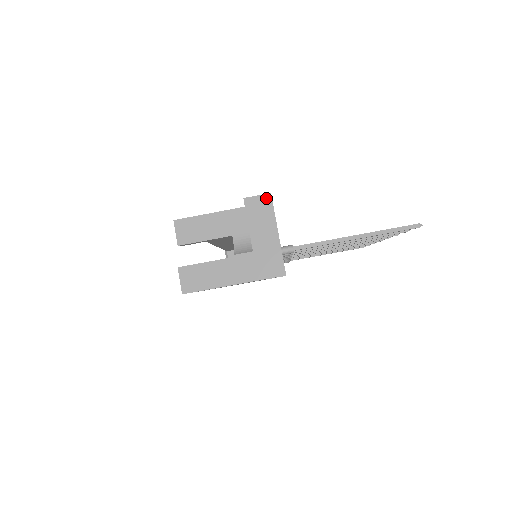
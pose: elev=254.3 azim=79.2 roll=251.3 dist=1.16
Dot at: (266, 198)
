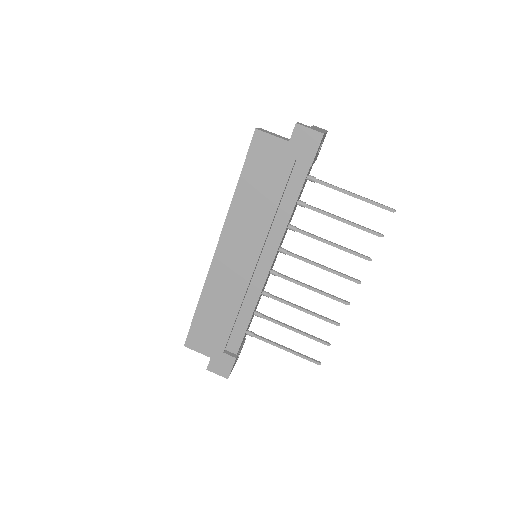
Dot at: (325, 130)
